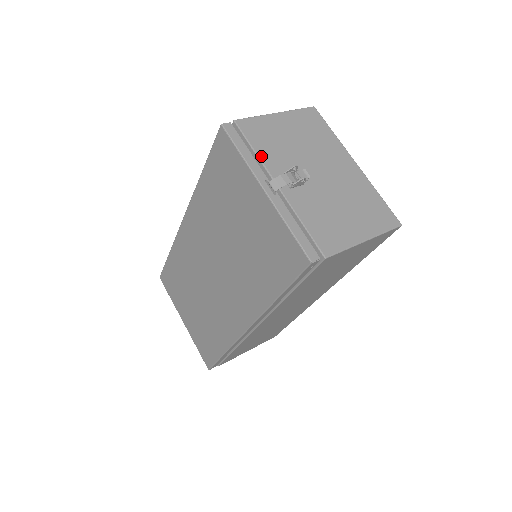
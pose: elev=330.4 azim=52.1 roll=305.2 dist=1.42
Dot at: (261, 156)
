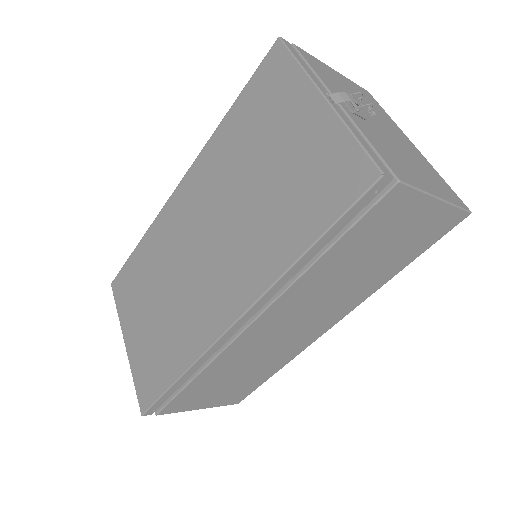
Dot at: (320, 77)
